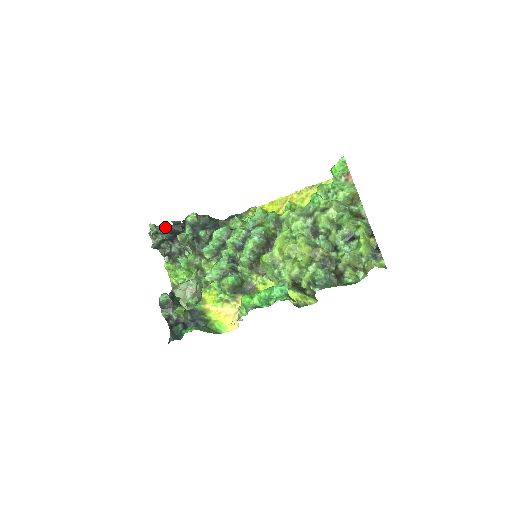
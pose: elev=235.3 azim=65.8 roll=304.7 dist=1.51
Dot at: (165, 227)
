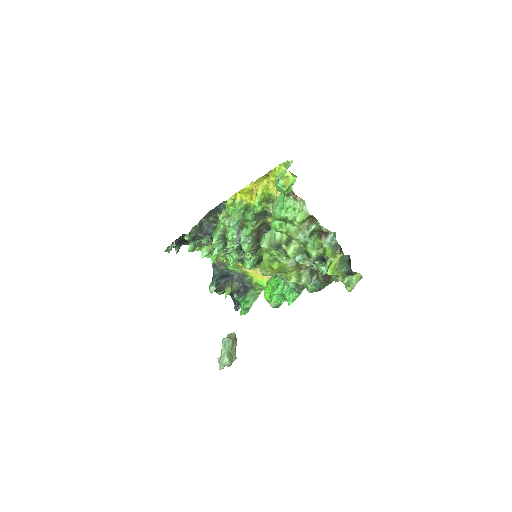
Dot at: (174, 244)
